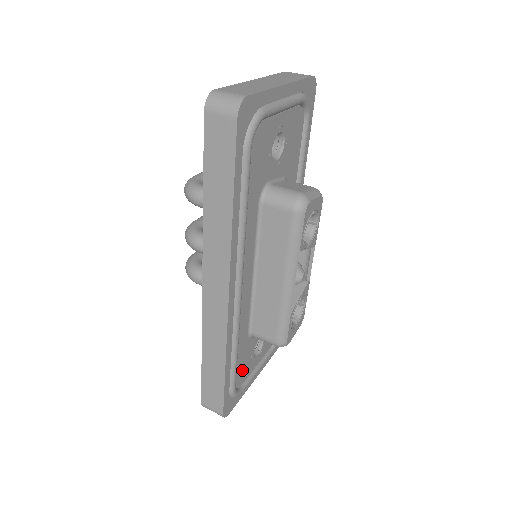
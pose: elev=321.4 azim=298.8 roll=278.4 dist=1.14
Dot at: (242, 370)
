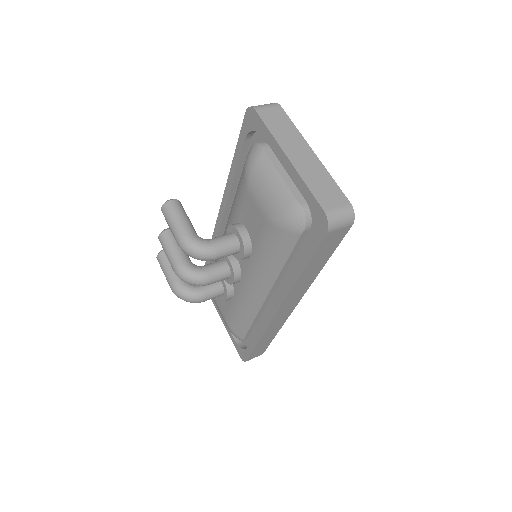
Dot at: occluded
